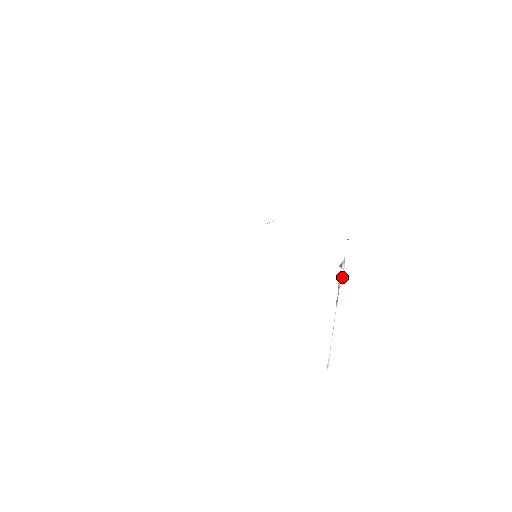
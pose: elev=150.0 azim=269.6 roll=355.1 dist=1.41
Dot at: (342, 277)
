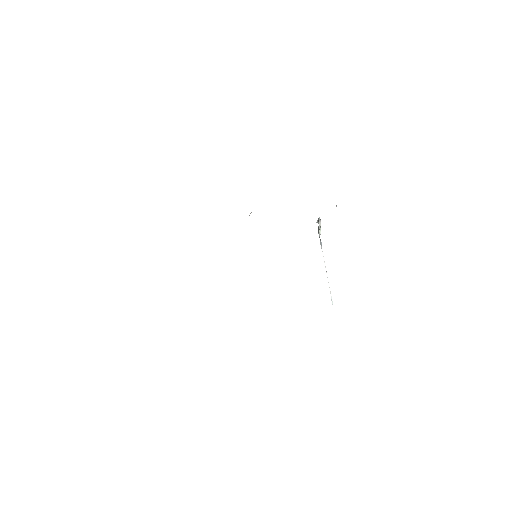
Dot at: (320, 227)
